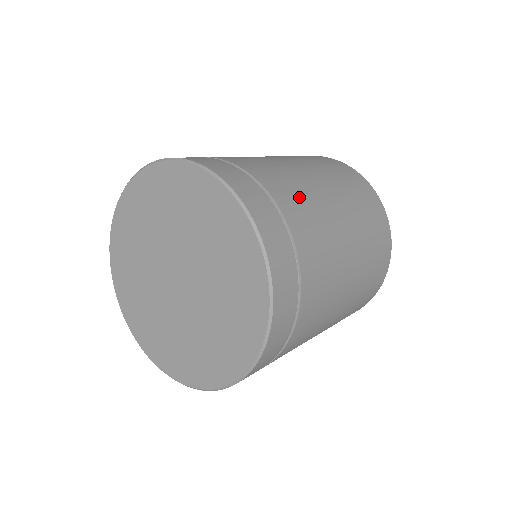
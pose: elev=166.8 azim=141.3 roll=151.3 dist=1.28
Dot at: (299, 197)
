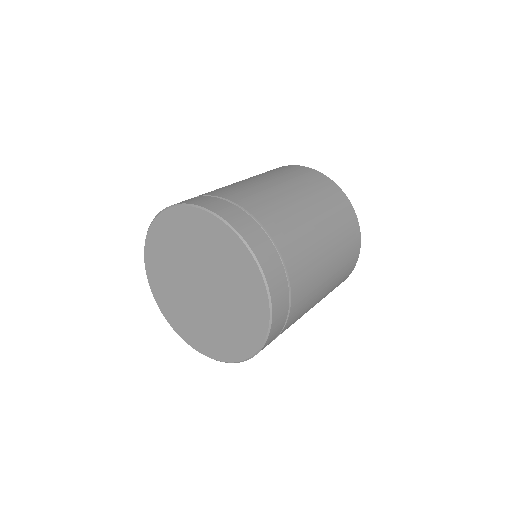
Dot at: (307, 281)
